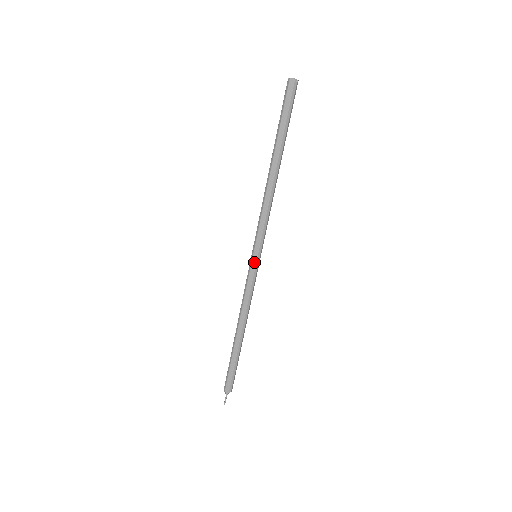
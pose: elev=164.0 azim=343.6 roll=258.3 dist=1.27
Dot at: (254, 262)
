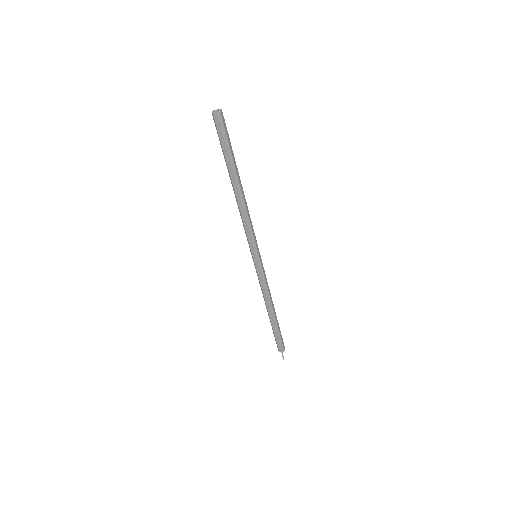
Dot at: (256, 262)
